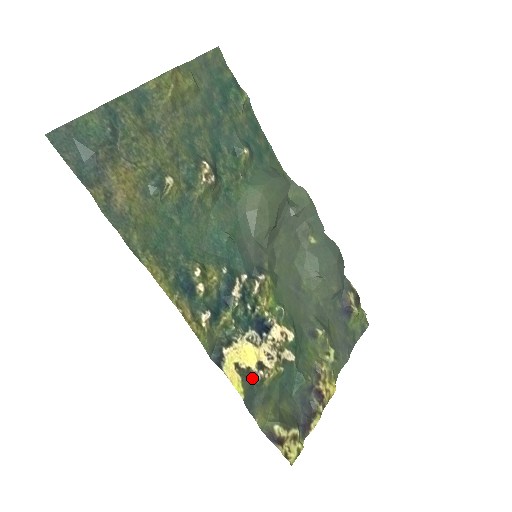
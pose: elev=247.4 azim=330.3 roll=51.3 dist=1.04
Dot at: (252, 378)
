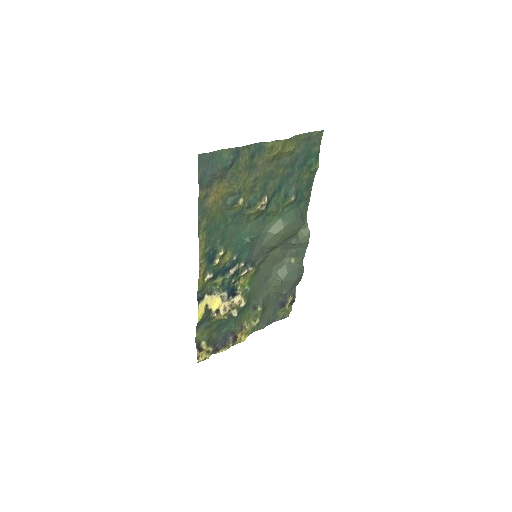
Dot at: (209, 315)
